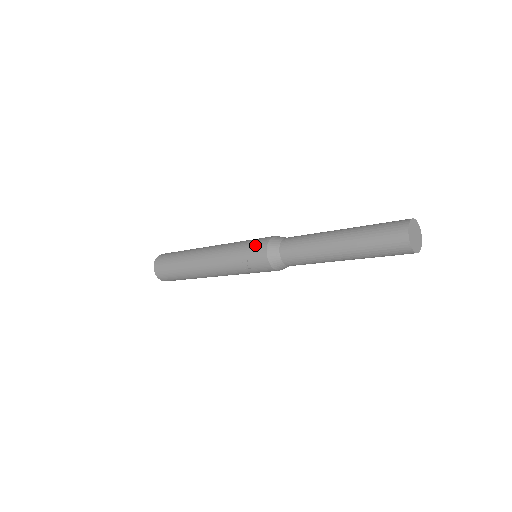
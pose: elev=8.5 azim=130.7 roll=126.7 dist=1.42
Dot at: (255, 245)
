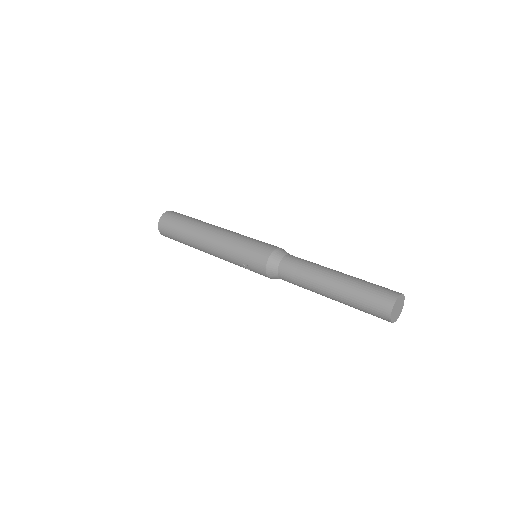
Dot at: (256, 255)
